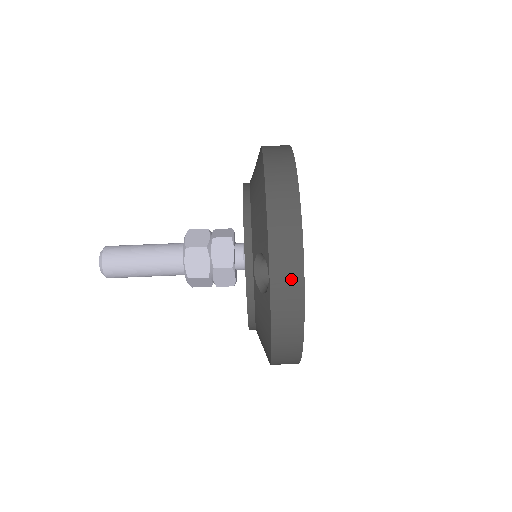
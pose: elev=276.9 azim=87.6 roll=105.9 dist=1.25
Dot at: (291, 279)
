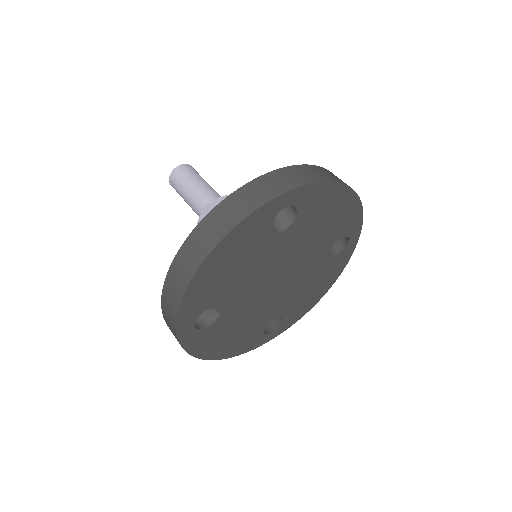
Dot at: (277, 185)
